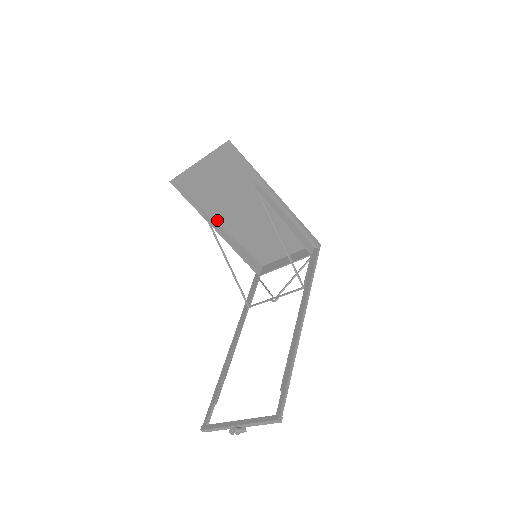
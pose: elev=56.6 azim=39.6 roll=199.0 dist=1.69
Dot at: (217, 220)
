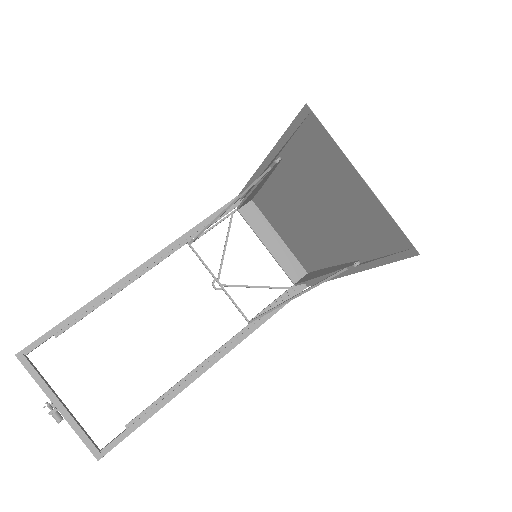
Dot at: (280, 165)
